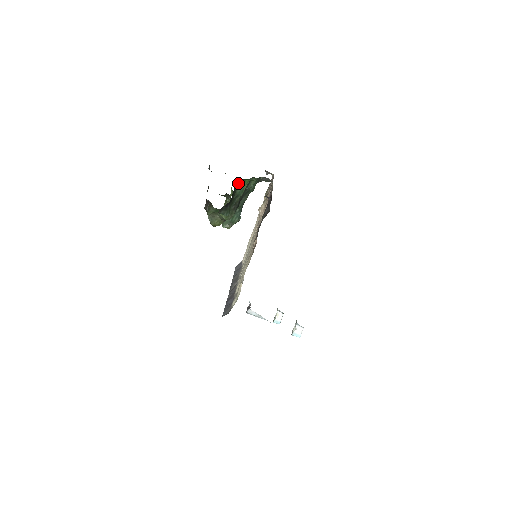
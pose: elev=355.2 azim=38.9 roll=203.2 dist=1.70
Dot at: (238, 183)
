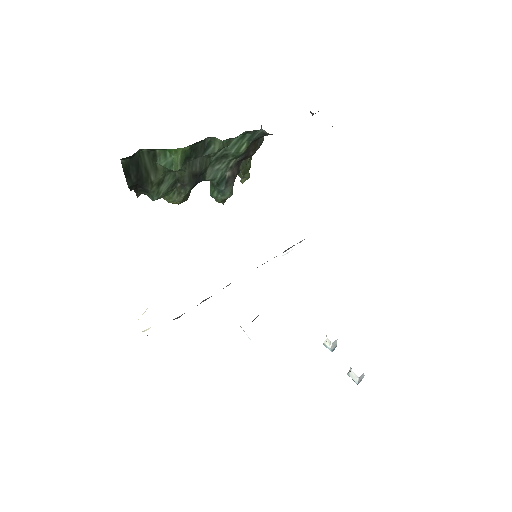
Dot at: (153, 153)
